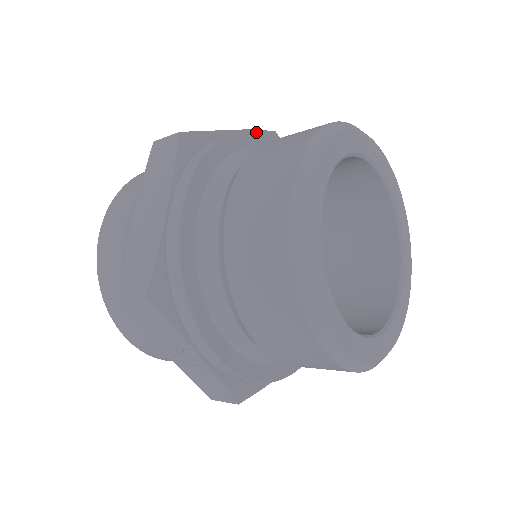
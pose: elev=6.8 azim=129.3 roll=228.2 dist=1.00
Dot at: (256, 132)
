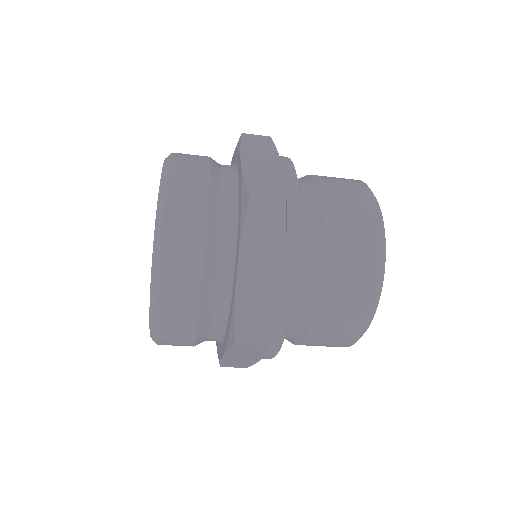
Dot at: occluded
